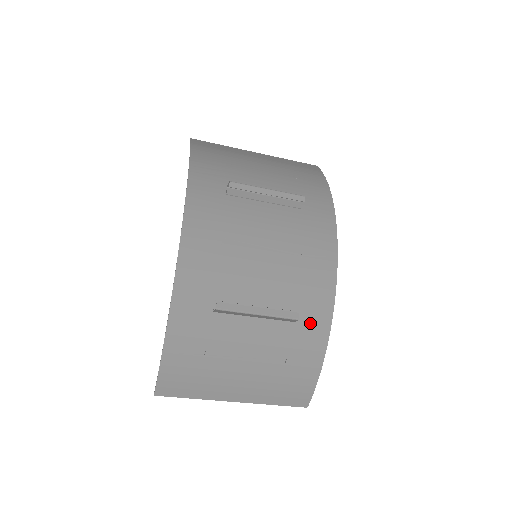
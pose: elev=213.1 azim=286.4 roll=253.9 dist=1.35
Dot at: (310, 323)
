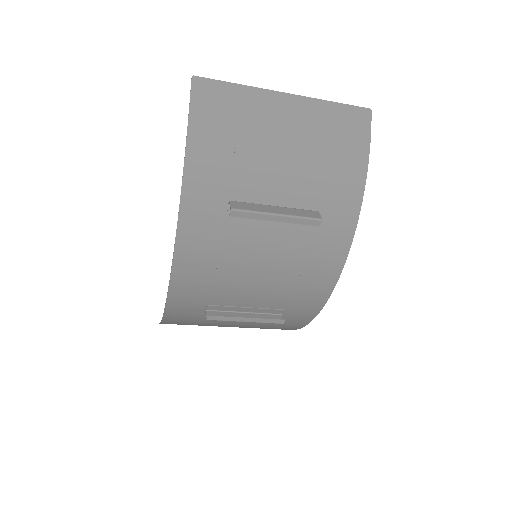
Dot at: (297, 314)
